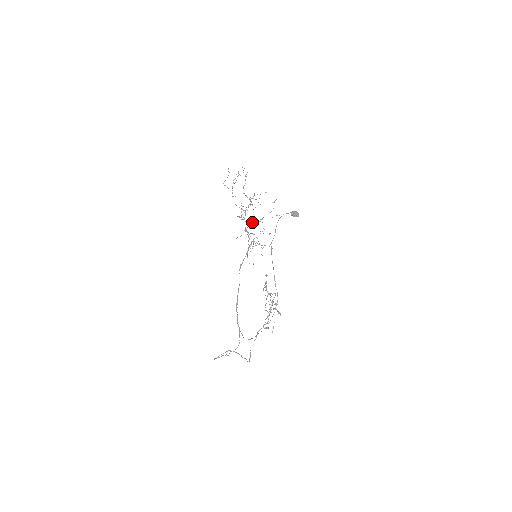
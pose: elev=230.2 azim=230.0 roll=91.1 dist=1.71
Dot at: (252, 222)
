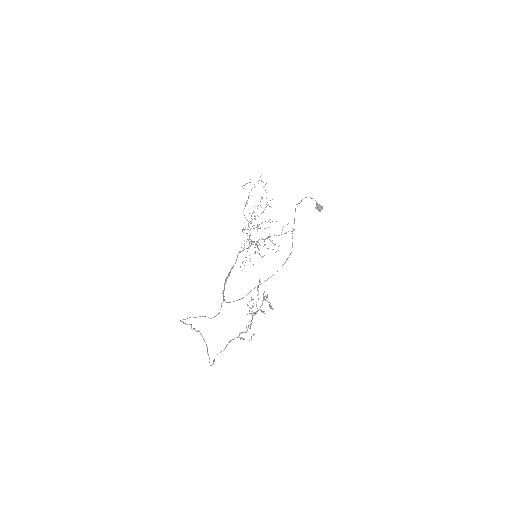
Dot at: occluded
